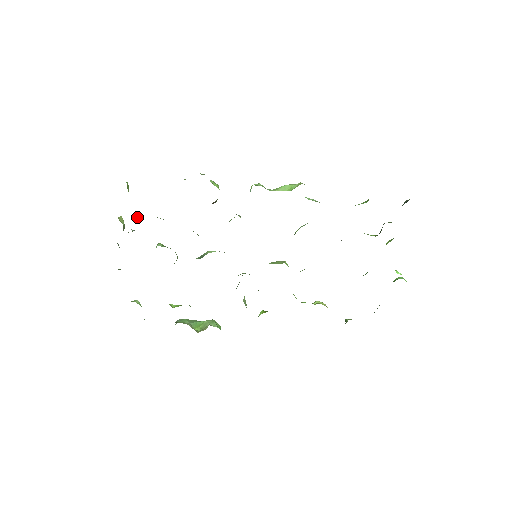
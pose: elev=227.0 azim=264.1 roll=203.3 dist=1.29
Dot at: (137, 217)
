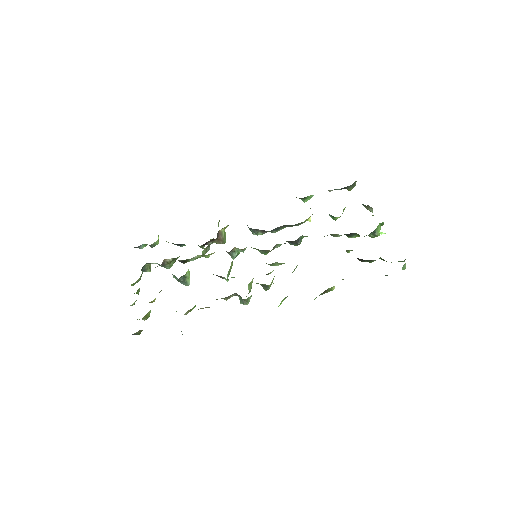
Dot at: occluded
